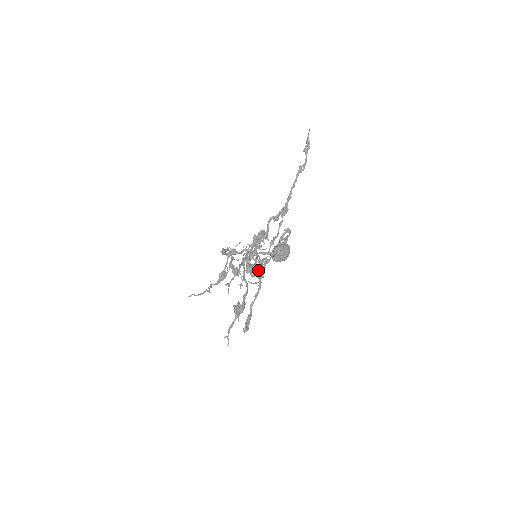
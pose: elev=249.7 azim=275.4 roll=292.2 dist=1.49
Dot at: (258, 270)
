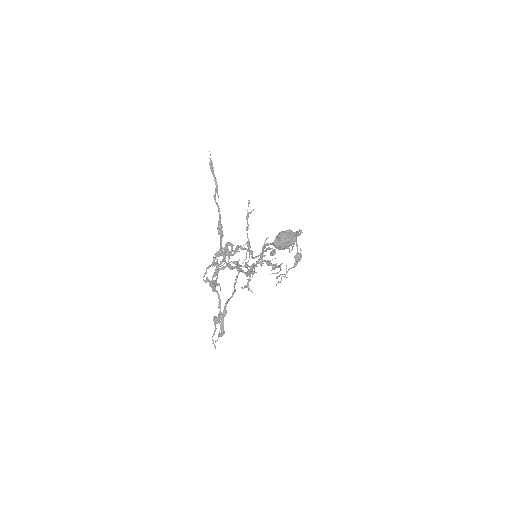
Dot at: (268, 264)
